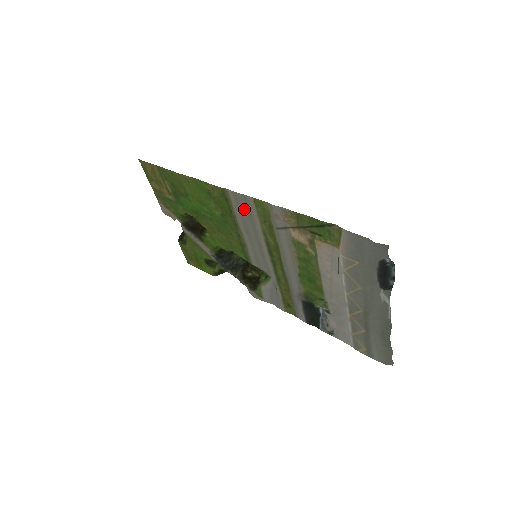
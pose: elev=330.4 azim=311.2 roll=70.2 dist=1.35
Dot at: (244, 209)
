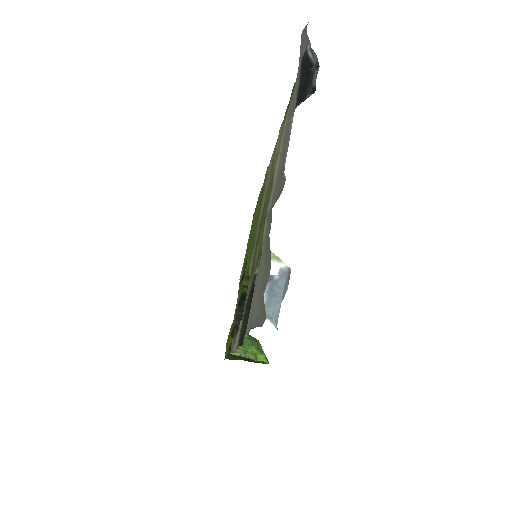
Dot at: occluded
